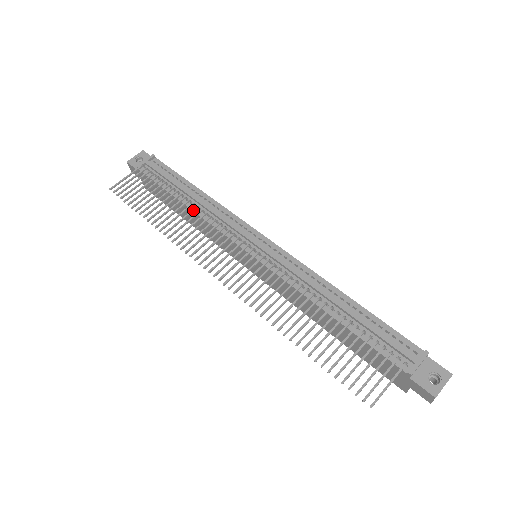
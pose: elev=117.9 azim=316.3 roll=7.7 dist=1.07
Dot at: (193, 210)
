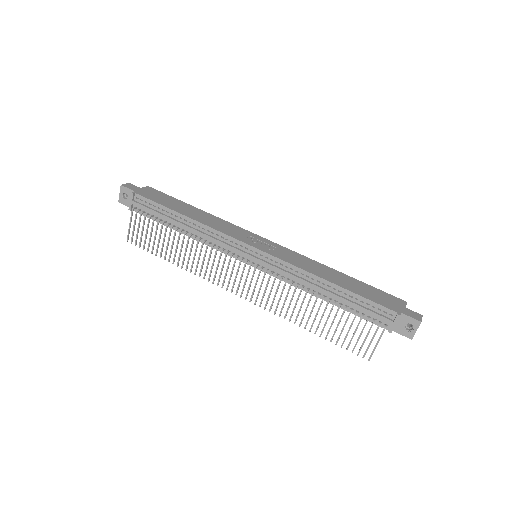
Dot at: (192, 244)
